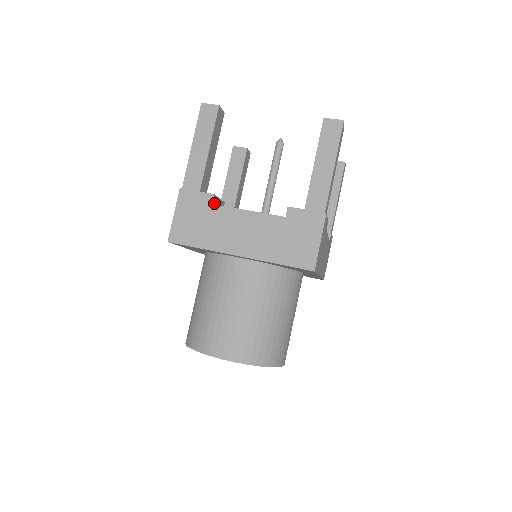
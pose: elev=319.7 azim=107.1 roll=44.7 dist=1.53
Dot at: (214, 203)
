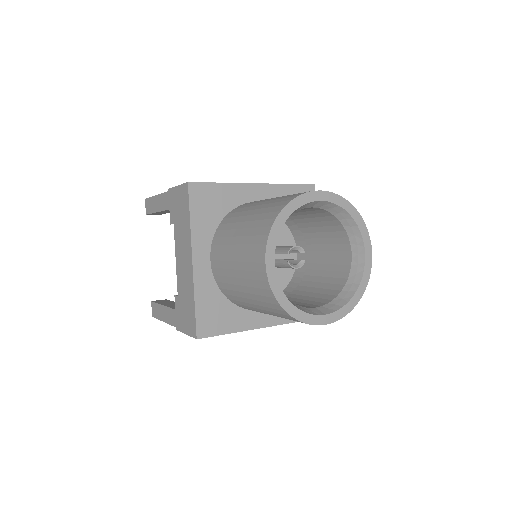
Dot at: occluded
